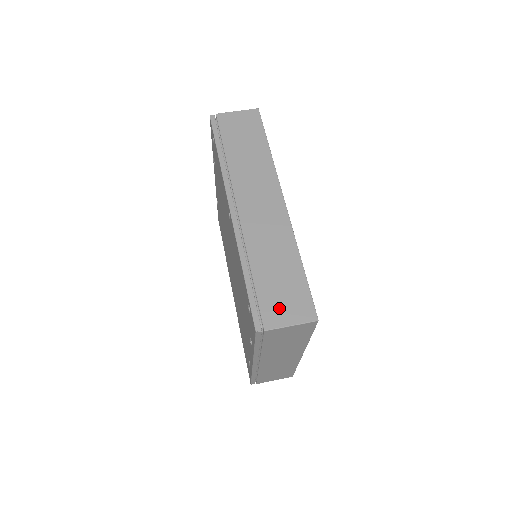
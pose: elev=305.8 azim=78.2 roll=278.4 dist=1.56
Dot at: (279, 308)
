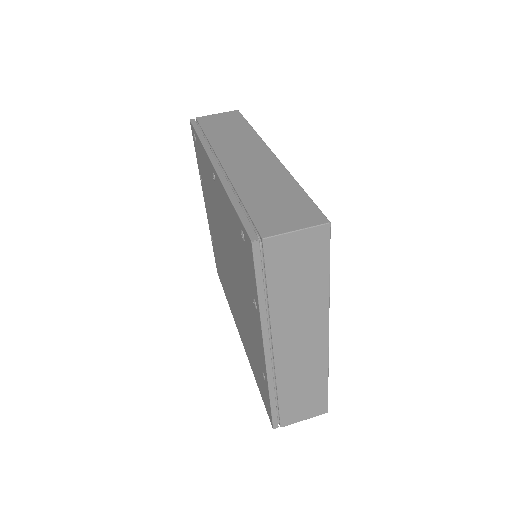
Dot at: (278, 219)
